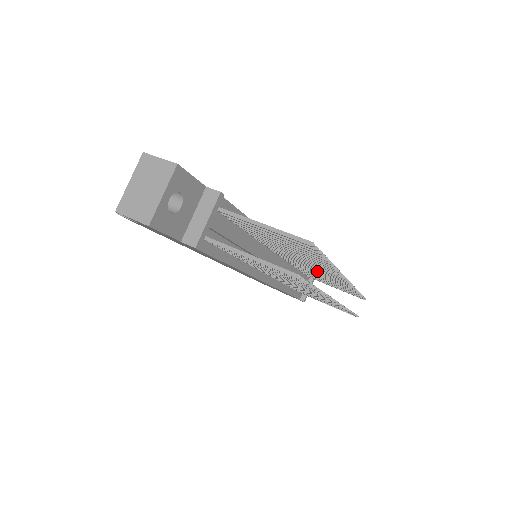
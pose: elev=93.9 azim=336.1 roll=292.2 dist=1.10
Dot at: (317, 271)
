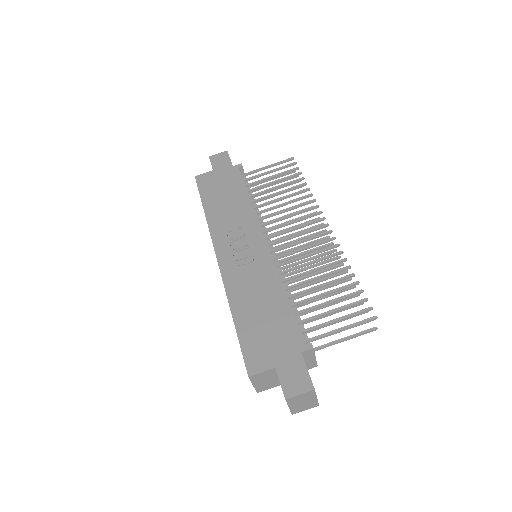
Dot at: occluded
